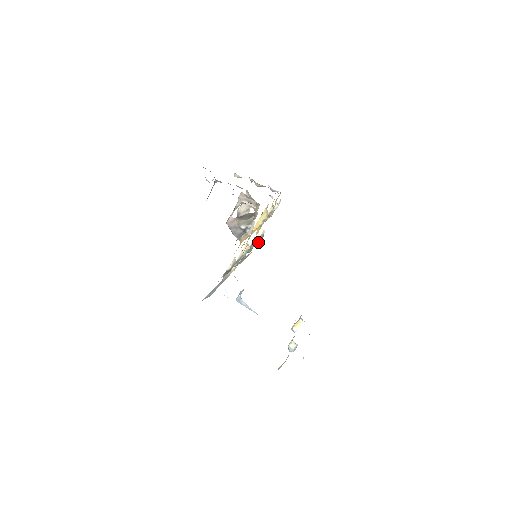
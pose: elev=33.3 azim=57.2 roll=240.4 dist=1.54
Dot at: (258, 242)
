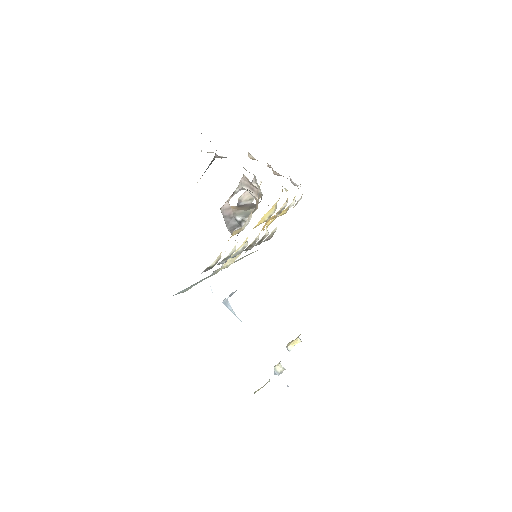
Dot at: (266, 240)
